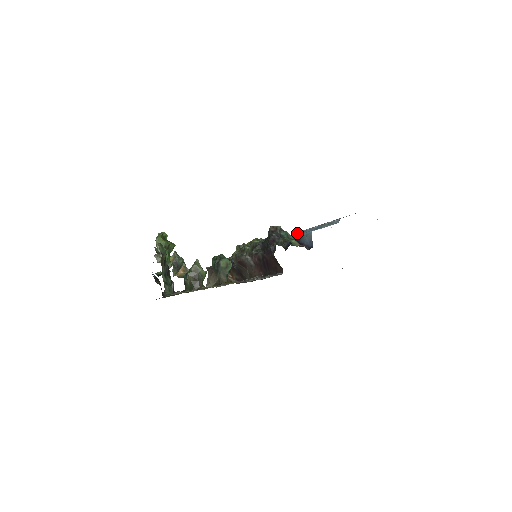
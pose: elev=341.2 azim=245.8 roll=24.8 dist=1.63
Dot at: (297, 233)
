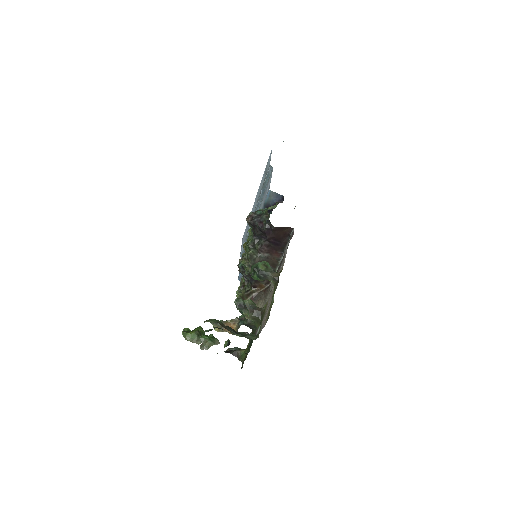
Dot at: occluded
